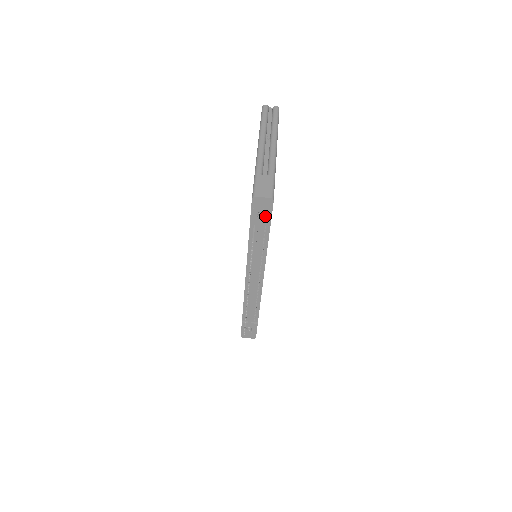
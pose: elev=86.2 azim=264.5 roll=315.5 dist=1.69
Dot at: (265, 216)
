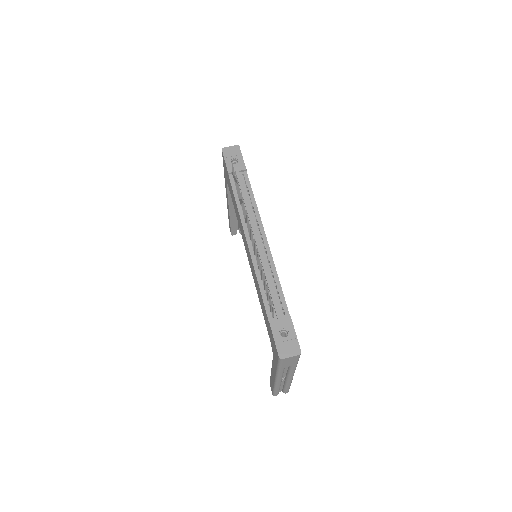
Dot at: (238, 162)
